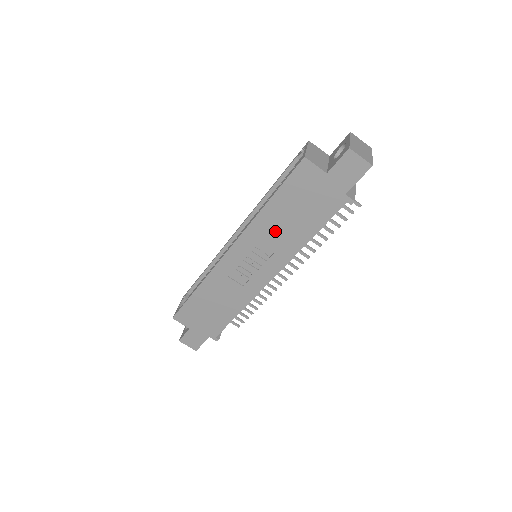
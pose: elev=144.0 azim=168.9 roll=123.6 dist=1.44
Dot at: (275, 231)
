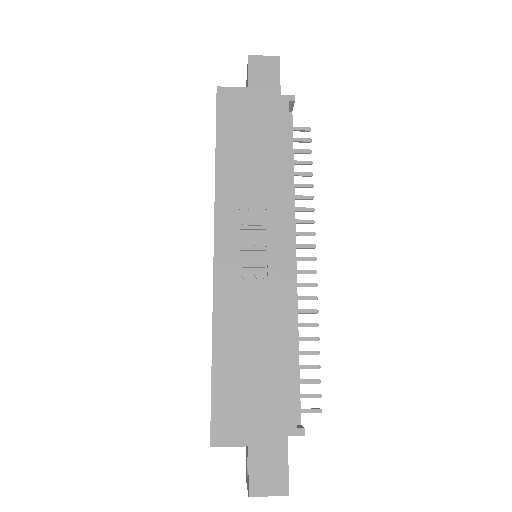
Dot at: (247, 181)
